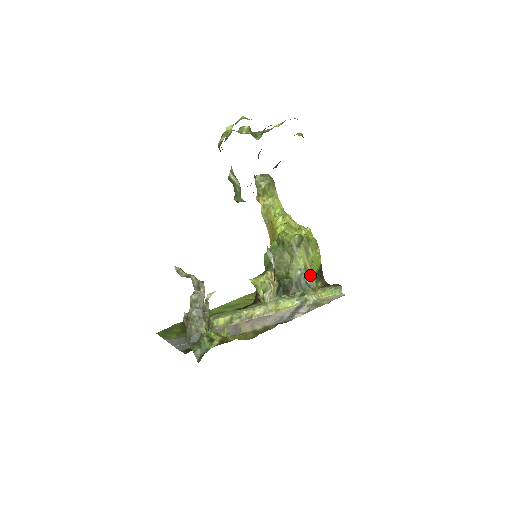
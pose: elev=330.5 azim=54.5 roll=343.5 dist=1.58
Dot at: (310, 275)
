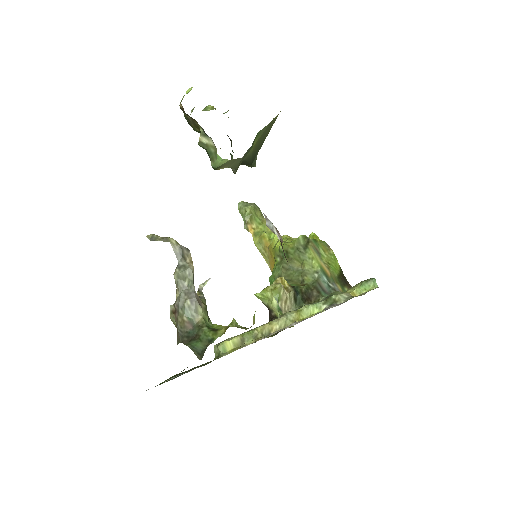
Dot at: (331, 278)
